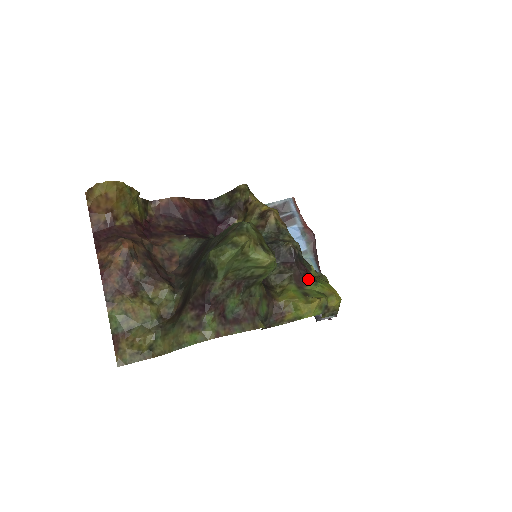
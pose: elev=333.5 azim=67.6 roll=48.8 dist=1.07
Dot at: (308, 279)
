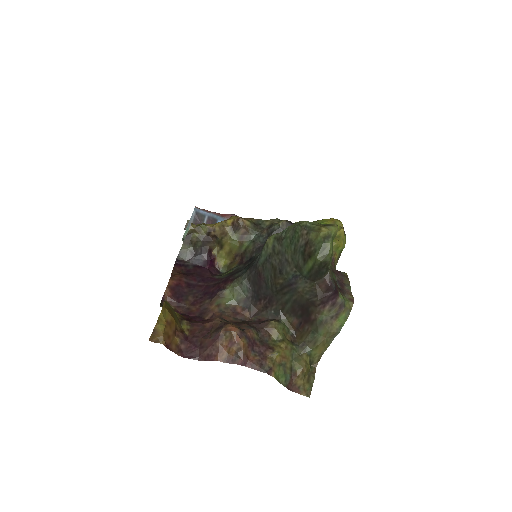
Dot at: occluded
